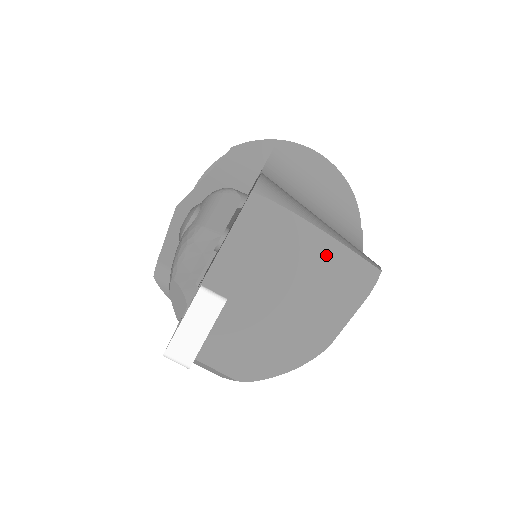
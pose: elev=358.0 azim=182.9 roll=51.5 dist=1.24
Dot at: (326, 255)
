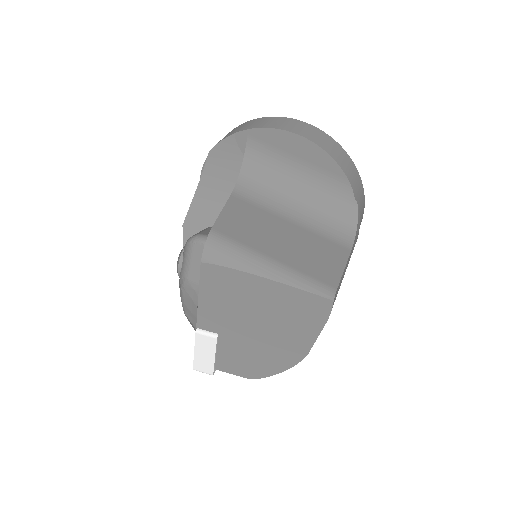
Dot at: (280, 296)
